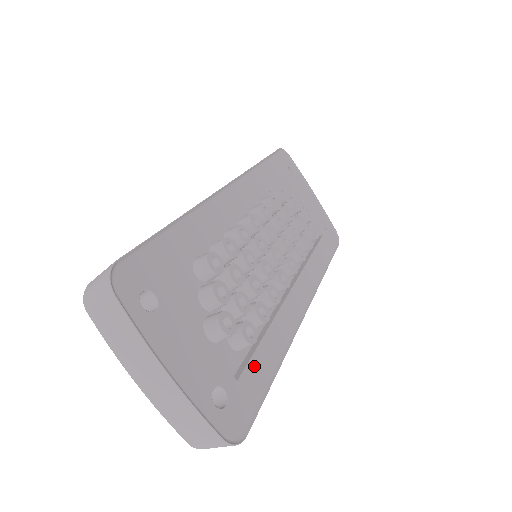
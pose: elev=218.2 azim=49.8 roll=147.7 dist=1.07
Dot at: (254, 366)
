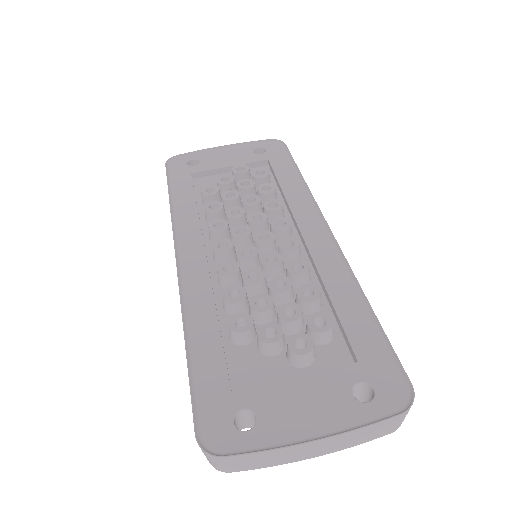
Dot at: (353, 332)
